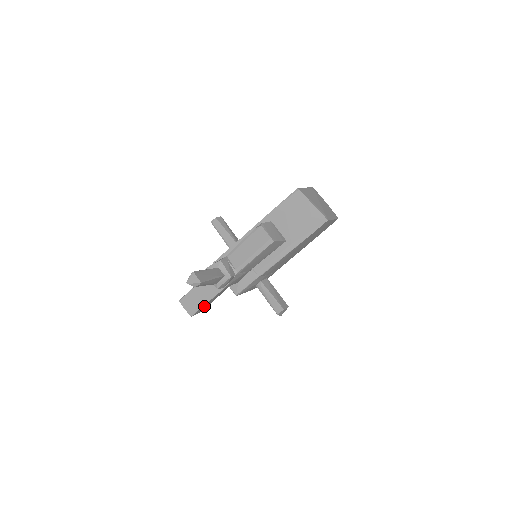
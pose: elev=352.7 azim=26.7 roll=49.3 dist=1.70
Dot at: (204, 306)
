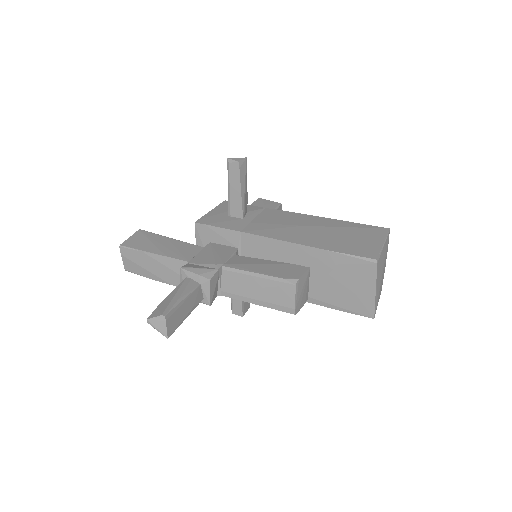
Dot at: occluded
